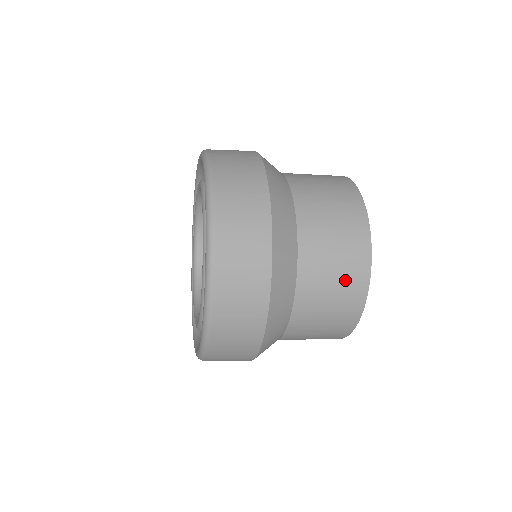
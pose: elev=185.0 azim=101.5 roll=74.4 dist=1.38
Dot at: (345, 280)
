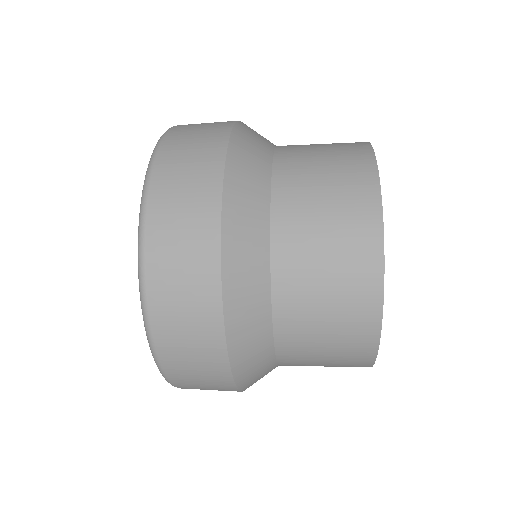
Dot at: (344, 302)
